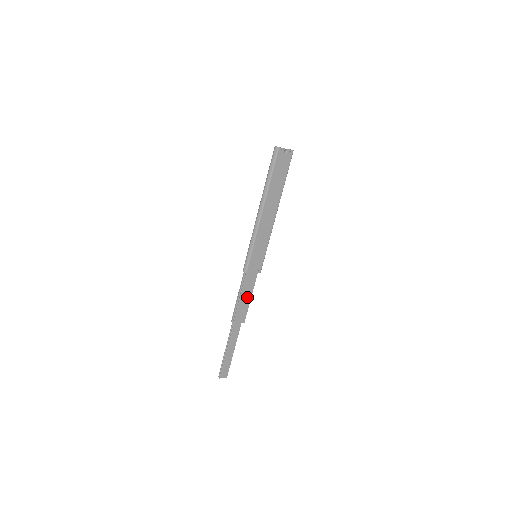
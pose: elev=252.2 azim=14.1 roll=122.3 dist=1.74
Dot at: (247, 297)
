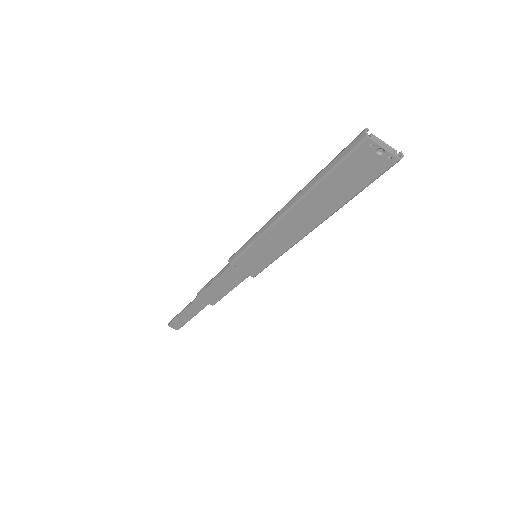
Dot at: (225, 287)
